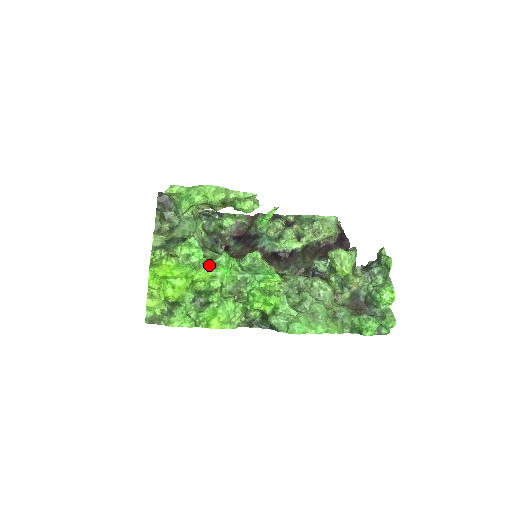
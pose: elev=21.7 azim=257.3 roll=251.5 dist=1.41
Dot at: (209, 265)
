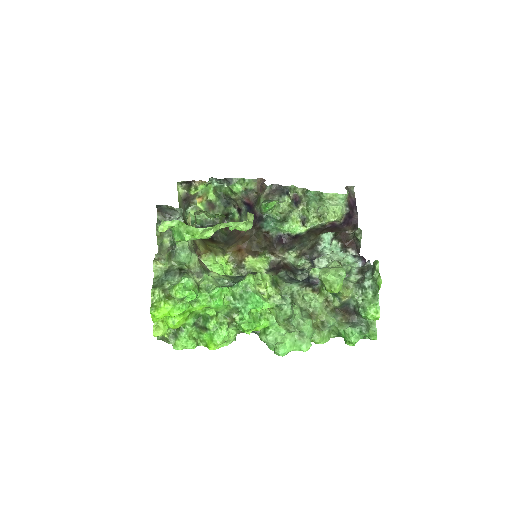
Dot at: (203, 299)
